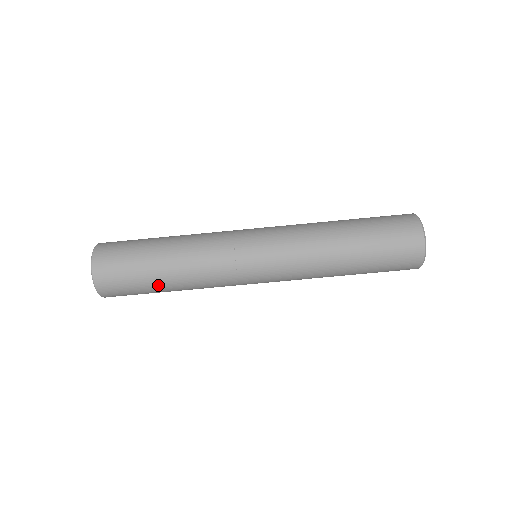
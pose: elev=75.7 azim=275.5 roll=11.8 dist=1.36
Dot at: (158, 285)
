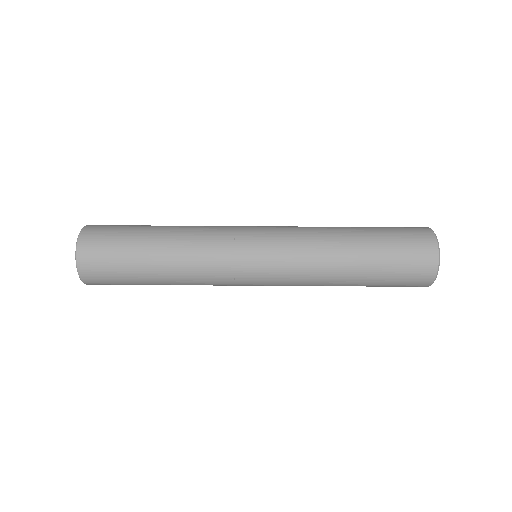
Dot at: occluded
